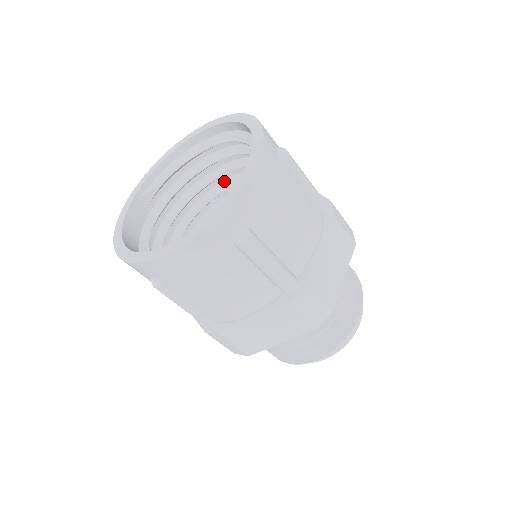
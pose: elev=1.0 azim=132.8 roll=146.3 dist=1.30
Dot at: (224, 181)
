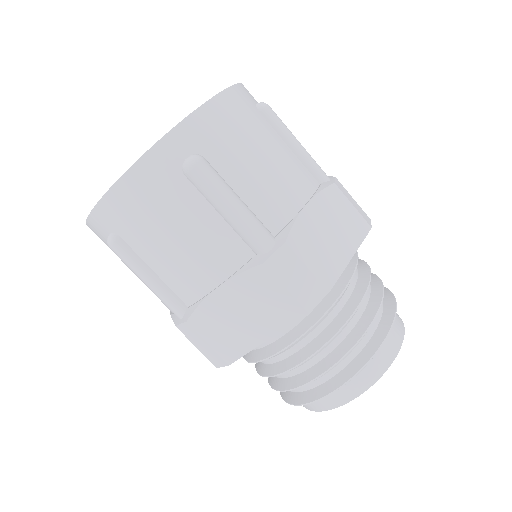
Dot at: occluded
